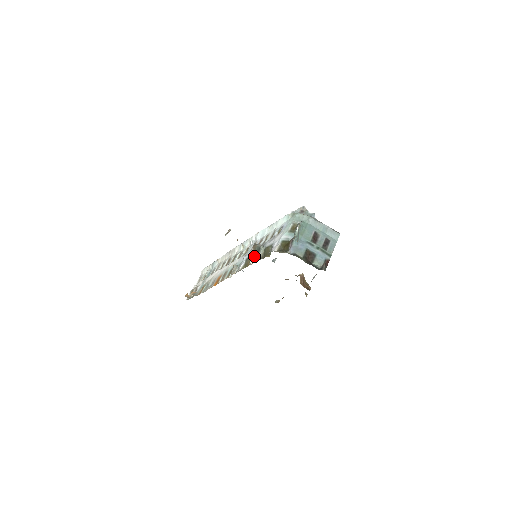
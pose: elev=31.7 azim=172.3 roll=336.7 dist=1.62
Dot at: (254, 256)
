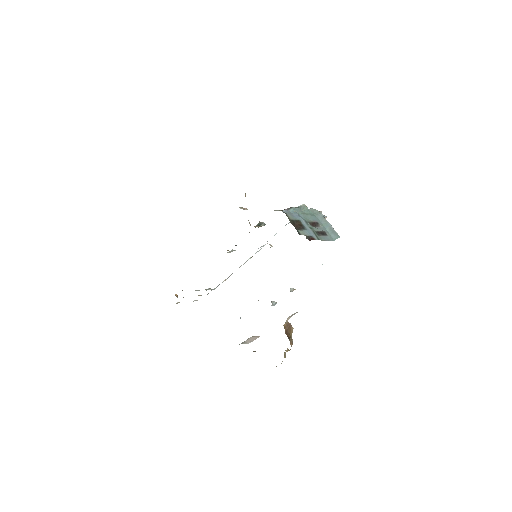
Dot at: occluded
